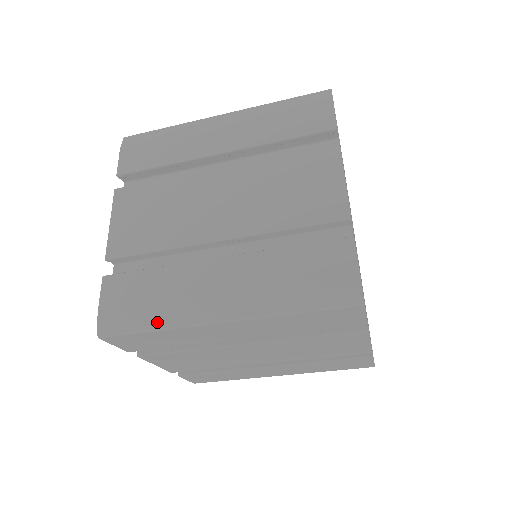
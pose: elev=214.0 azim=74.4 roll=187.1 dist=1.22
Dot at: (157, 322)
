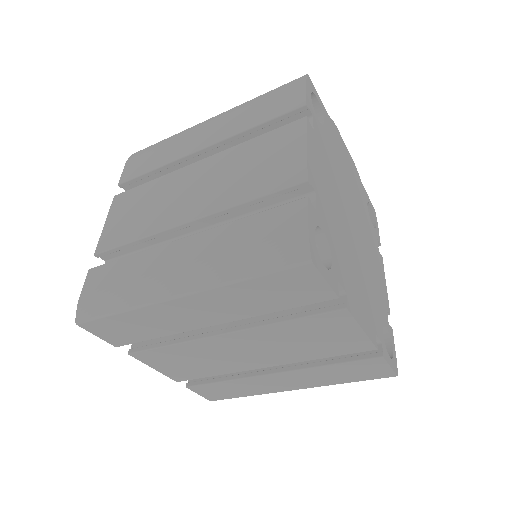
Dot at: (123, 303)
